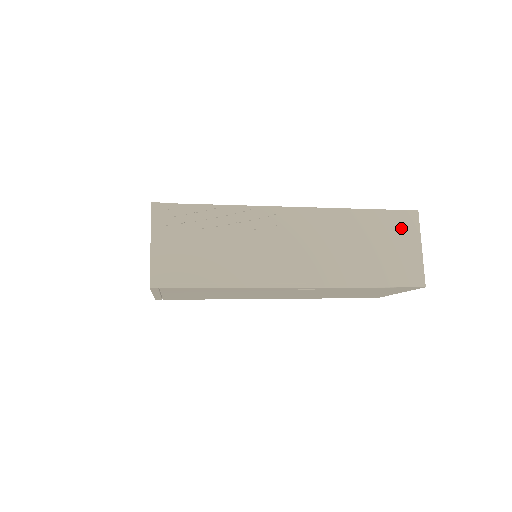
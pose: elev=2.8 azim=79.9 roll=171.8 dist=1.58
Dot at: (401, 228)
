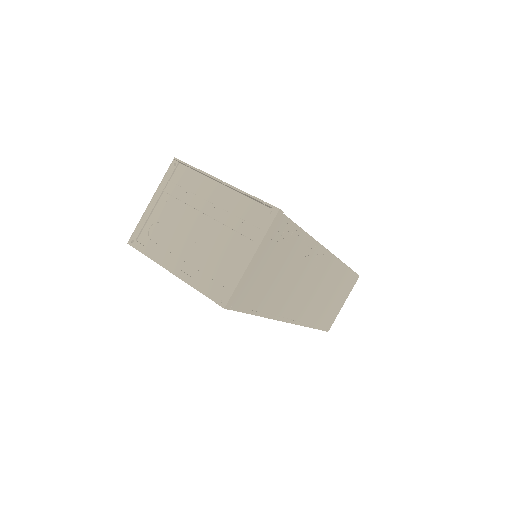
Dot at: (348, 287)
